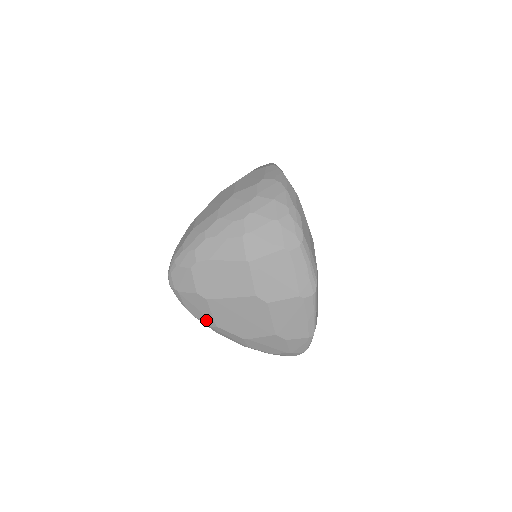
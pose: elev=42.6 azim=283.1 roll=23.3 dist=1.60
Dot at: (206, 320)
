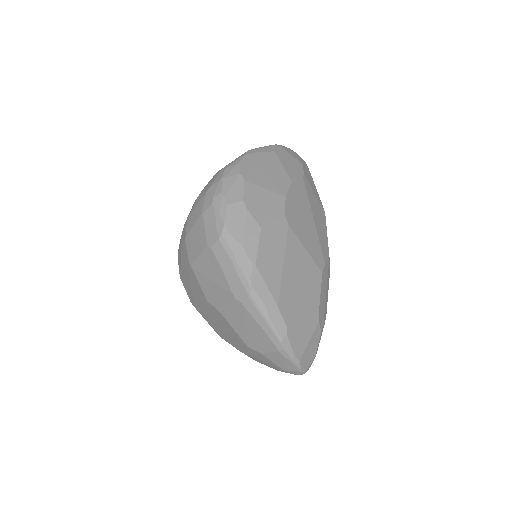
Dot at: occluded
